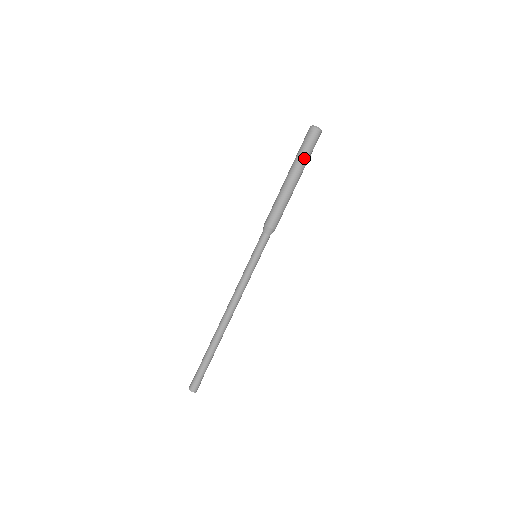
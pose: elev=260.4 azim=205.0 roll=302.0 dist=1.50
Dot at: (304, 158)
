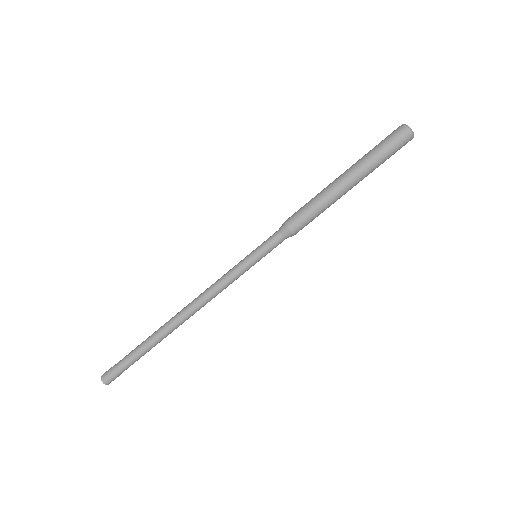
Dot at: (377, 165)
